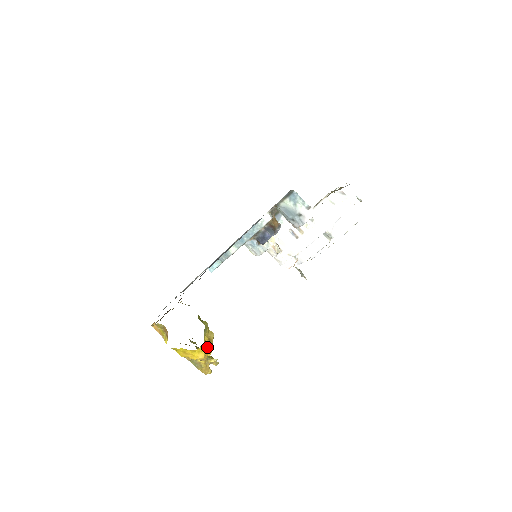
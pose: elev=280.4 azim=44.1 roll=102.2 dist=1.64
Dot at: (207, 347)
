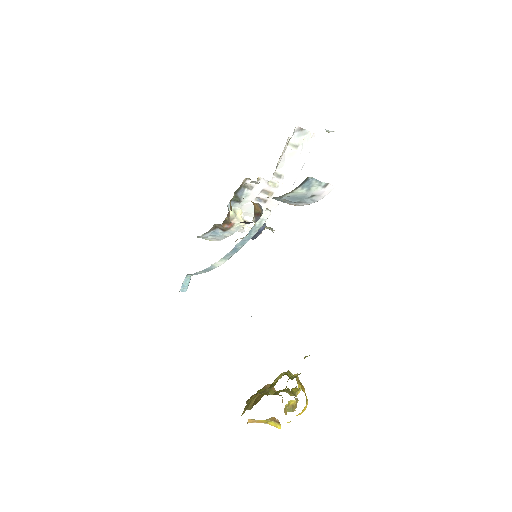
Dot at: (304, 392)
